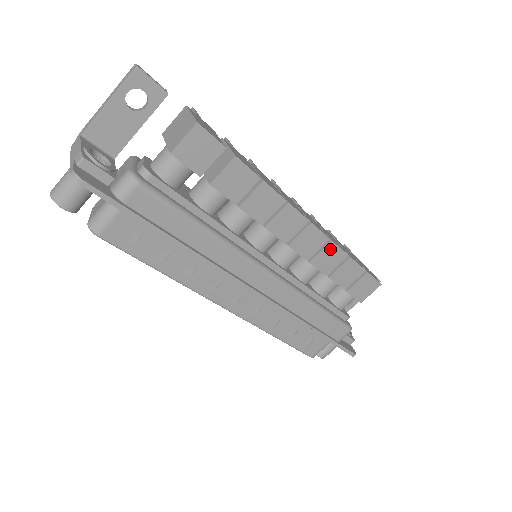
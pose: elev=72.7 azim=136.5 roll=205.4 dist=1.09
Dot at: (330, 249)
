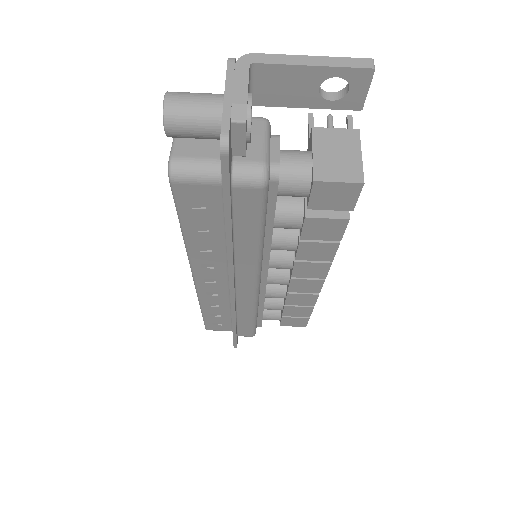
Dot at: (311, 297)
